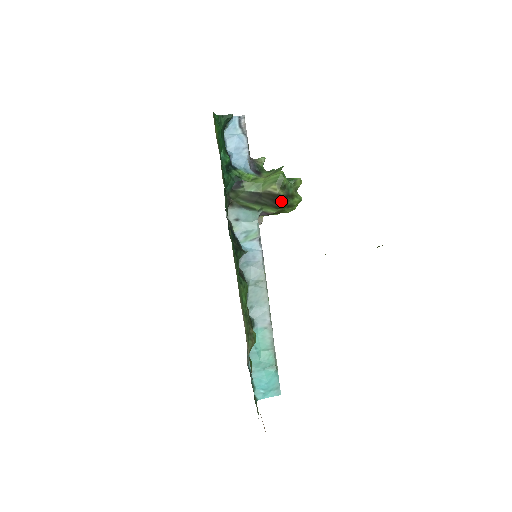
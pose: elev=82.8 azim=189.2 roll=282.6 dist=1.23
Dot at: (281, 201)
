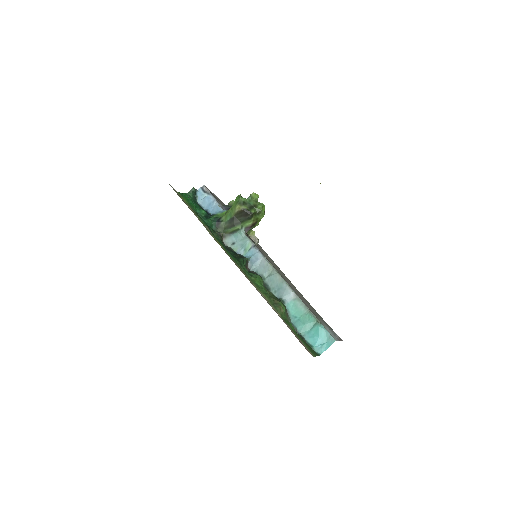
Dot at: (248, 212)
